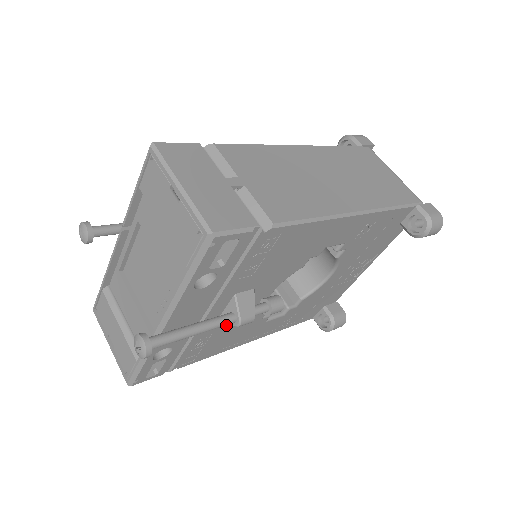
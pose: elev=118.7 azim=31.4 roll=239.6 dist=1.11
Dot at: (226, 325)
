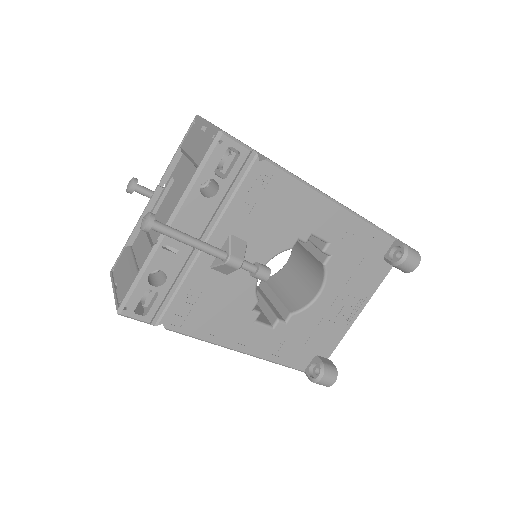
Dot at: (217, 286)
